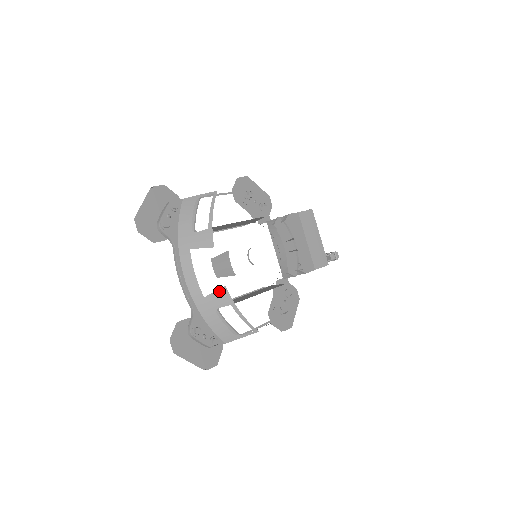
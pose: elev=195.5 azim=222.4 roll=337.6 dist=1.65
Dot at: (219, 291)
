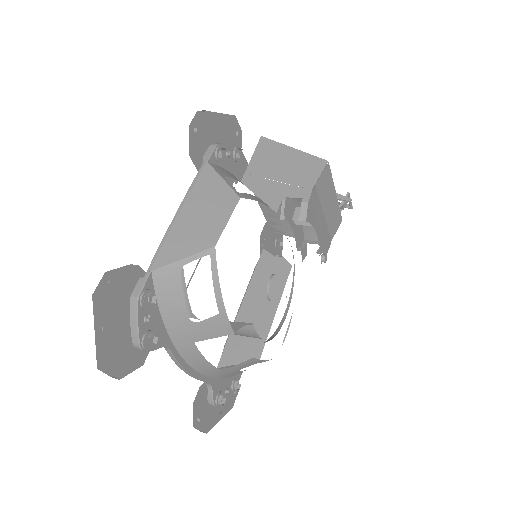
Dot at: (244, 362)
